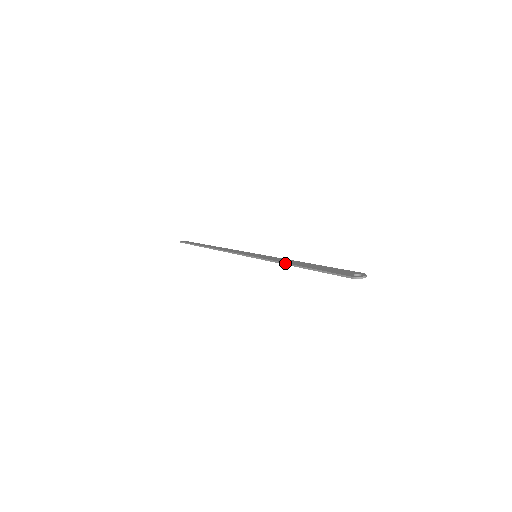
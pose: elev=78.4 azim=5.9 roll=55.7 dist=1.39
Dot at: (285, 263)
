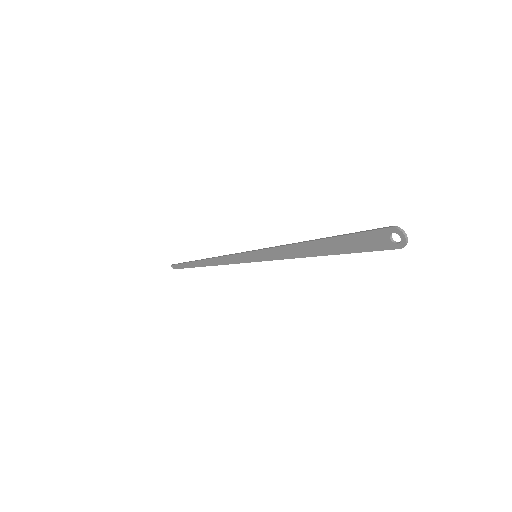
Dot at: occluded
